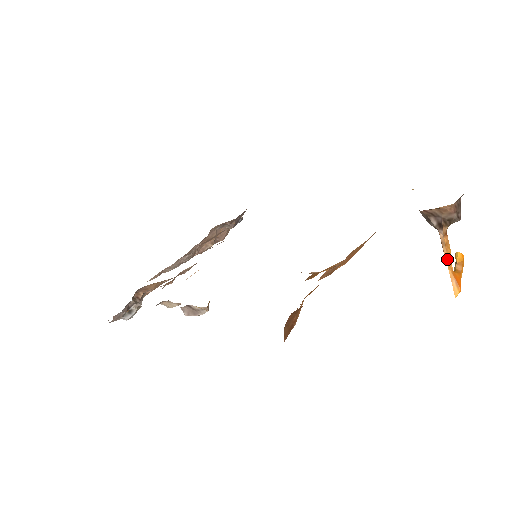
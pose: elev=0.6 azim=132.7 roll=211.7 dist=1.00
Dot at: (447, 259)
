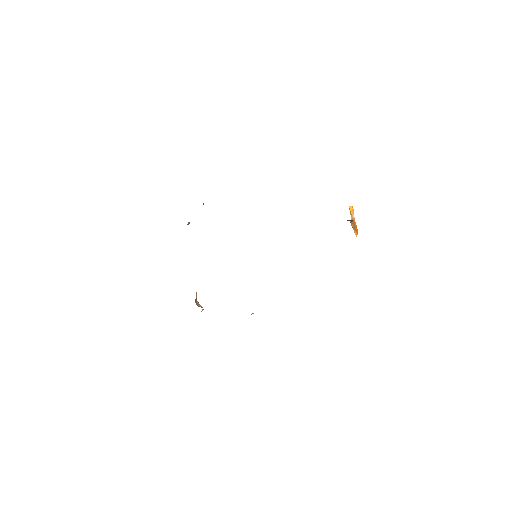
Dot at: (353, 227)
